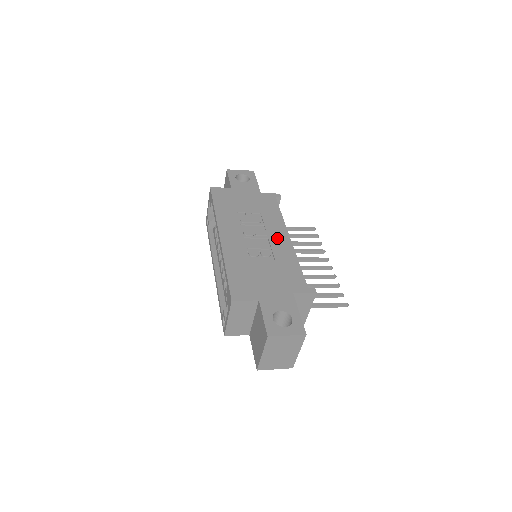
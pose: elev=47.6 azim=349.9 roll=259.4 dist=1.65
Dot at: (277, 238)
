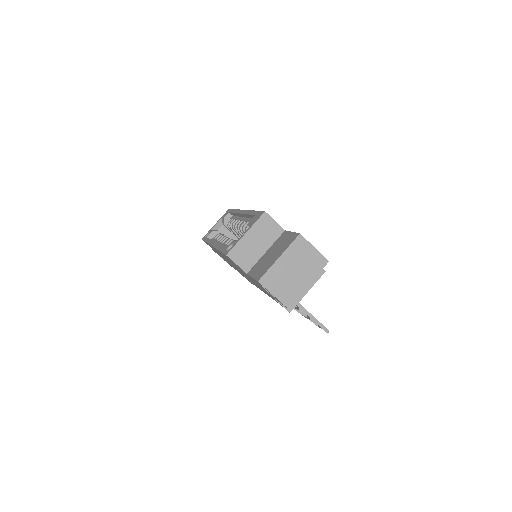
Dot at: occluded
